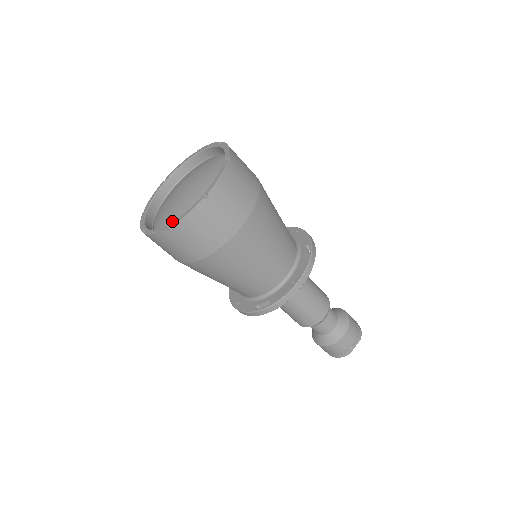
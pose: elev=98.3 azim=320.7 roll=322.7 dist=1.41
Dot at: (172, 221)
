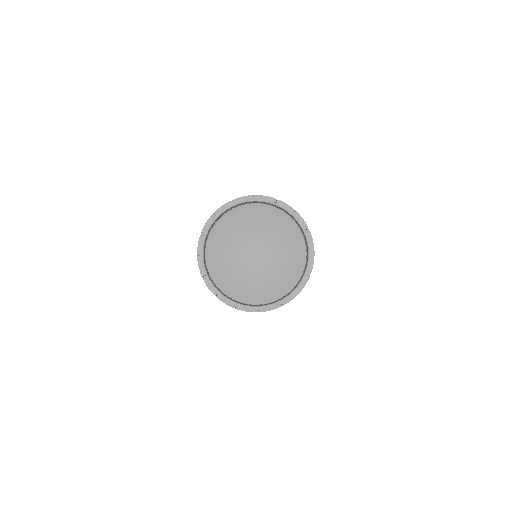
Dot at: (263, 291)
